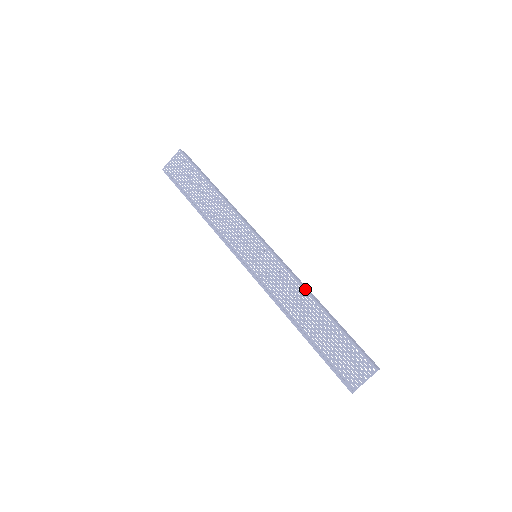
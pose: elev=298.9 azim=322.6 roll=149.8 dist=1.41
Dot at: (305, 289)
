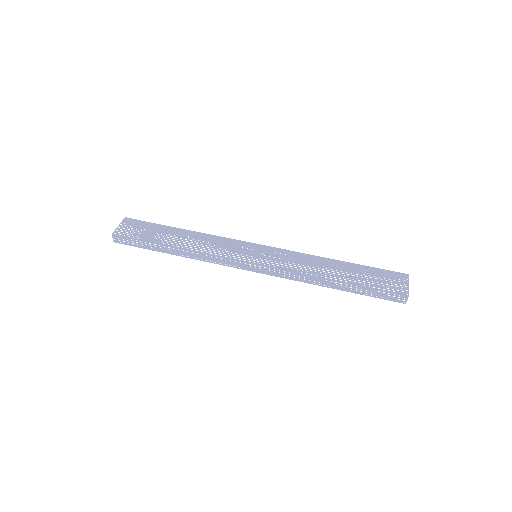
Dot at: (316, 256)
